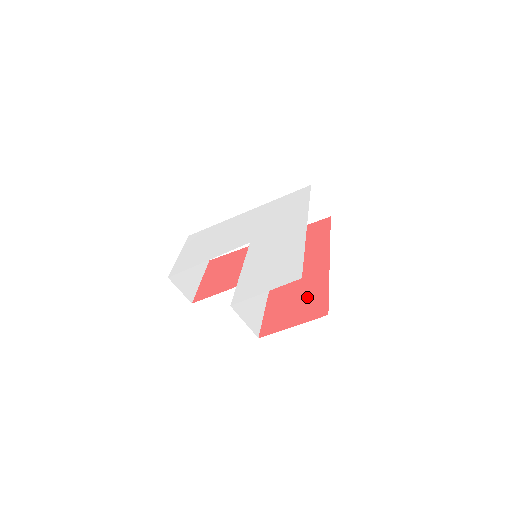
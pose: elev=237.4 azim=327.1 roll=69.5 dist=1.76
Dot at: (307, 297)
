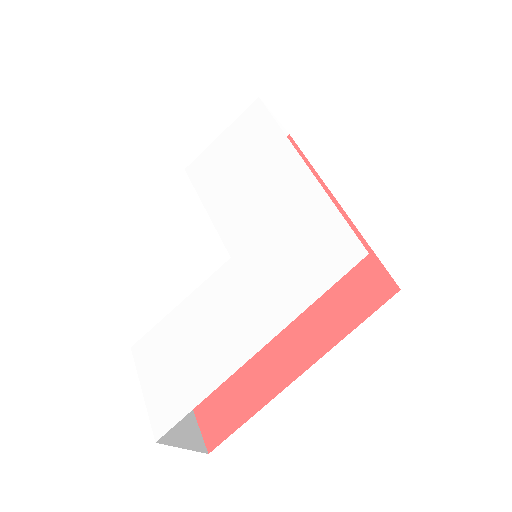
Dot at: (232, 393)
